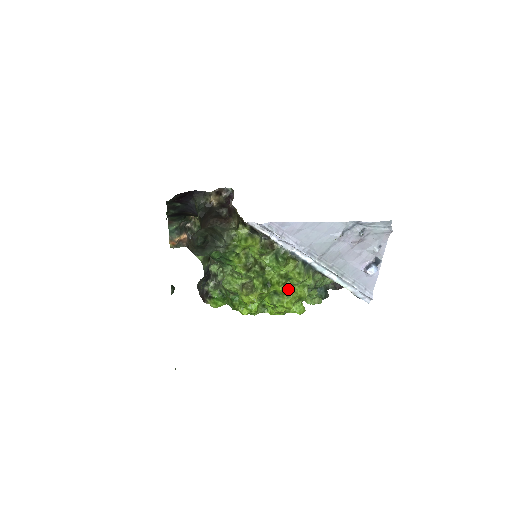
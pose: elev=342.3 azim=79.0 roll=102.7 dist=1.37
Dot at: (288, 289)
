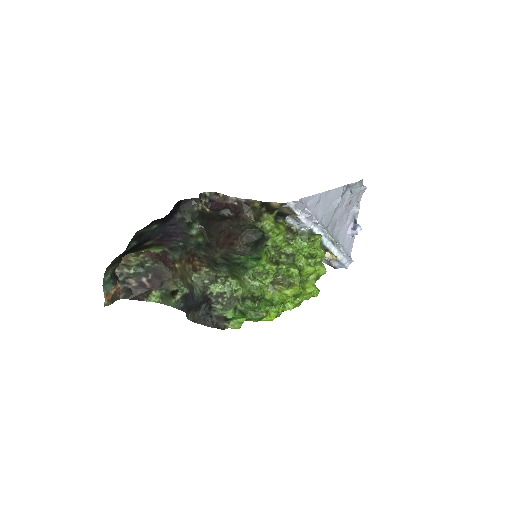
Dot at: occluded
